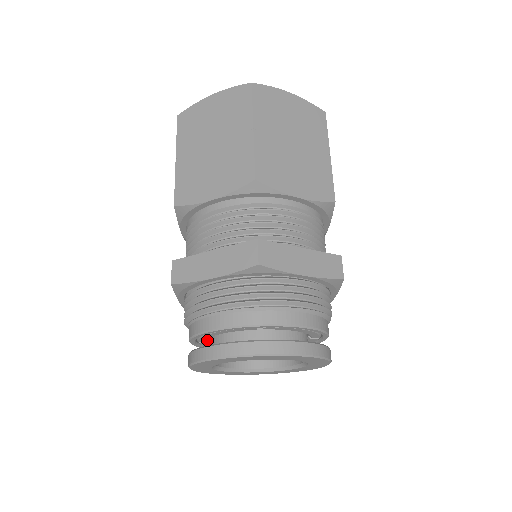
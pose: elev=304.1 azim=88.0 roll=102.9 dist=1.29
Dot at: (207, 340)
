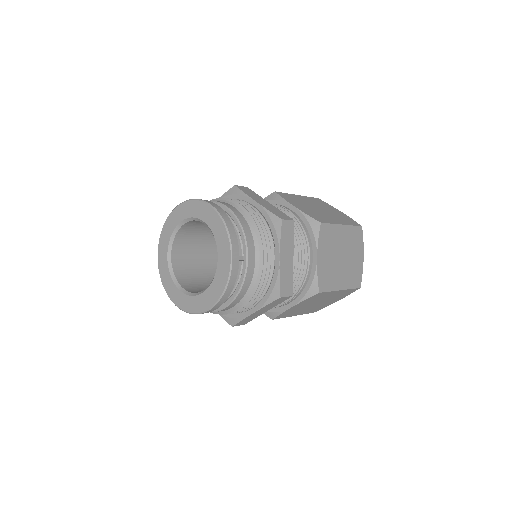
Dot at: occluded
